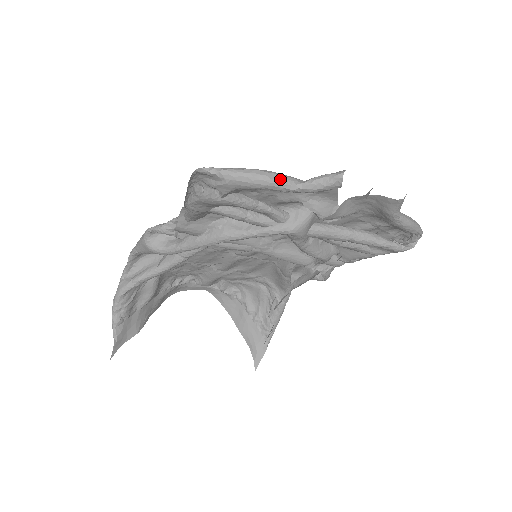
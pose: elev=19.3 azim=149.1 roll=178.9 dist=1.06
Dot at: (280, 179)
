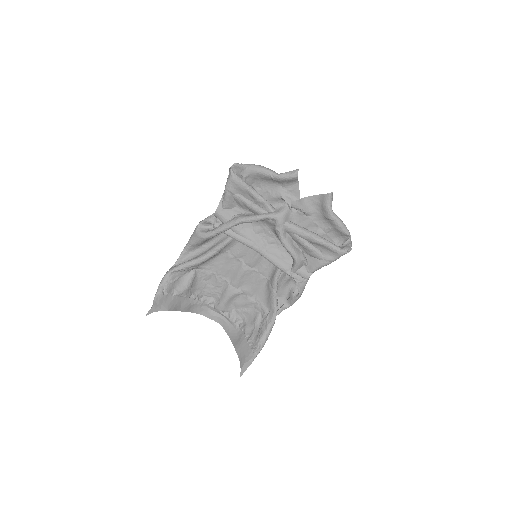
Dot at: (270, 170)
